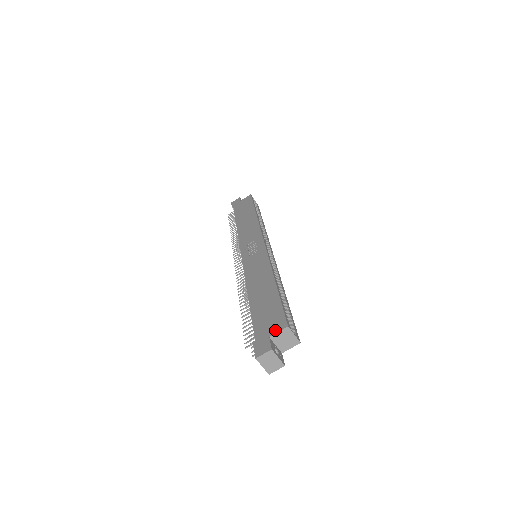
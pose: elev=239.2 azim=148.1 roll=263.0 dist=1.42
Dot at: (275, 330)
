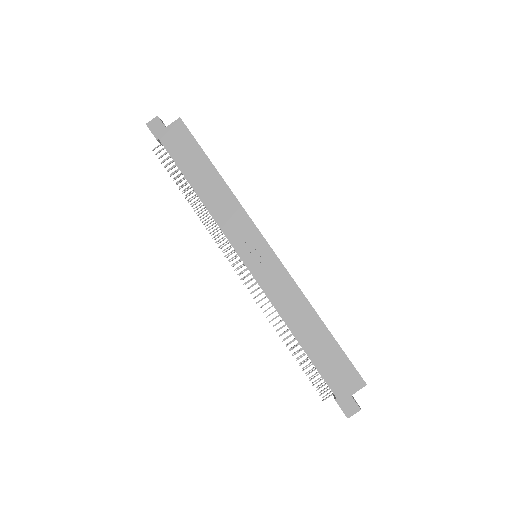
Dot at: (355, 388)
